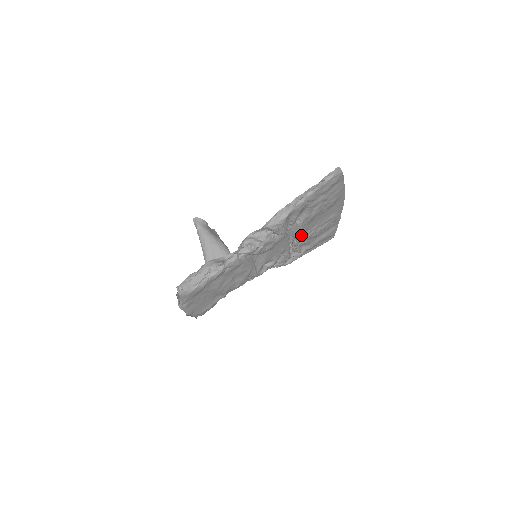
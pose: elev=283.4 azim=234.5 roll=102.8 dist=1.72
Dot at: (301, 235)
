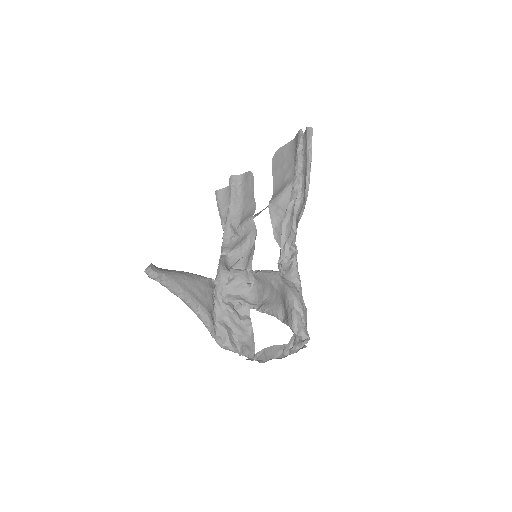
Dot at: occluded
